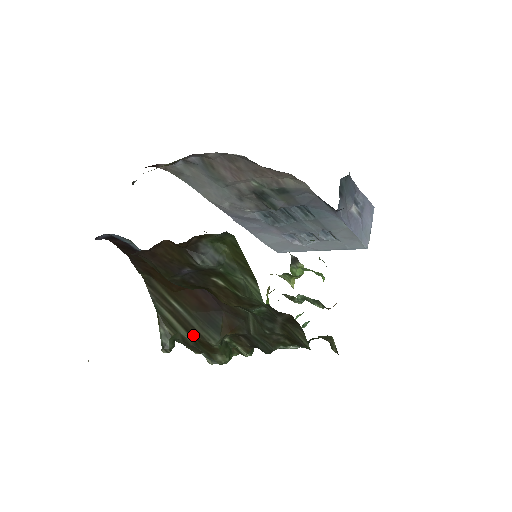
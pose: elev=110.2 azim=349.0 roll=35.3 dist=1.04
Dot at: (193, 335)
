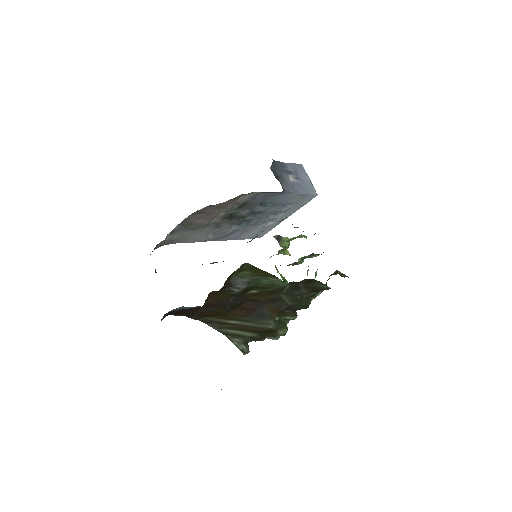
Dot at: (256, 331)
